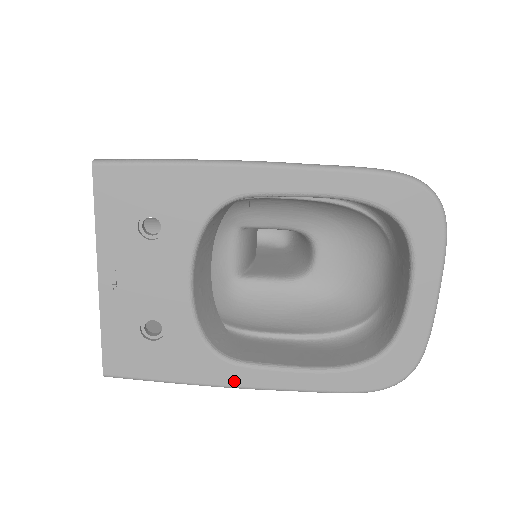
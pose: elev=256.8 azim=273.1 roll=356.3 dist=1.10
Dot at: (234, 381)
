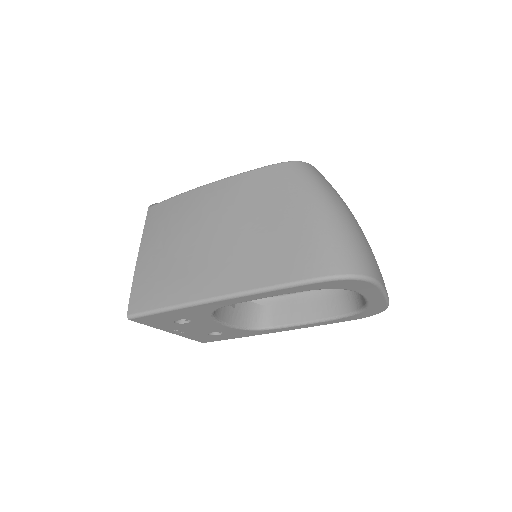
Dot at: (275, 332)
